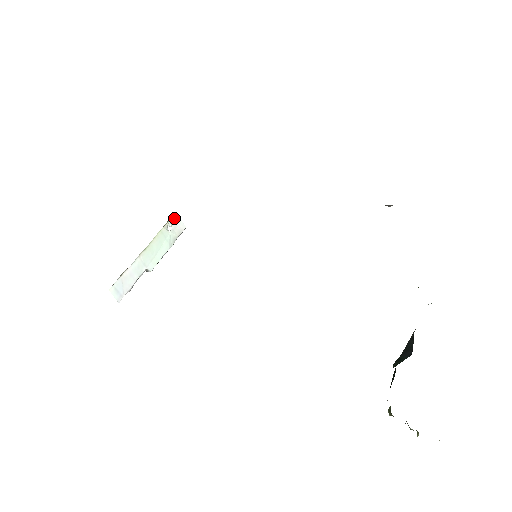
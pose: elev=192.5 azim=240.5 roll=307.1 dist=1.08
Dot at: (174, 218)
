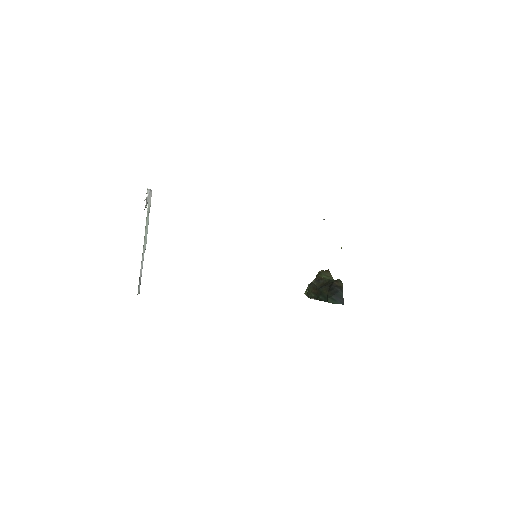
Dot at: (147, 193)
